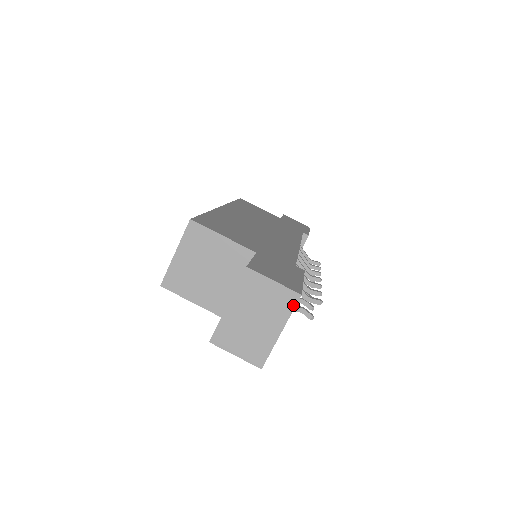
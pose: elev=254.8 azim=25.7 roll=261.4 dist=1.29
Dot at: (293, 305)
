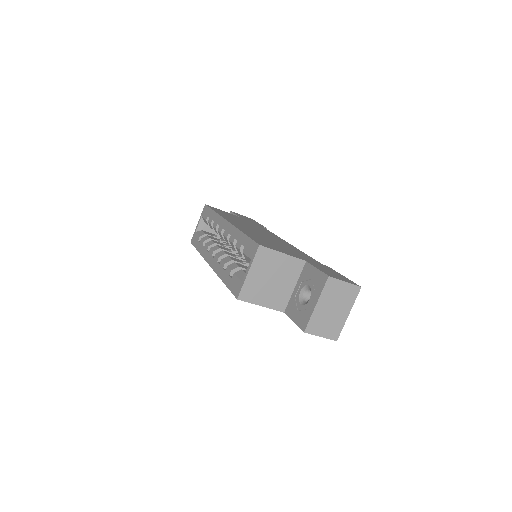
Dot at: (356, 295)
